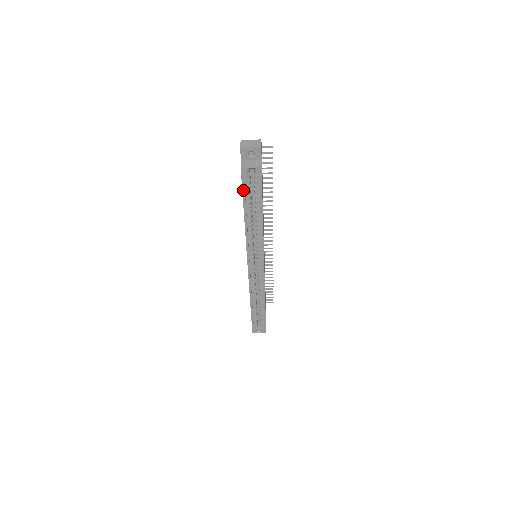
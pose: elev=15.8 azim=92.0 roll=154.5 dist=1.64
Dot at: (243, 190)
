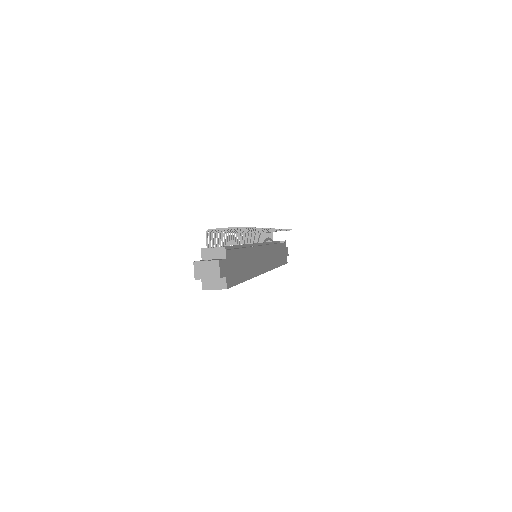
Dot at: occluded
